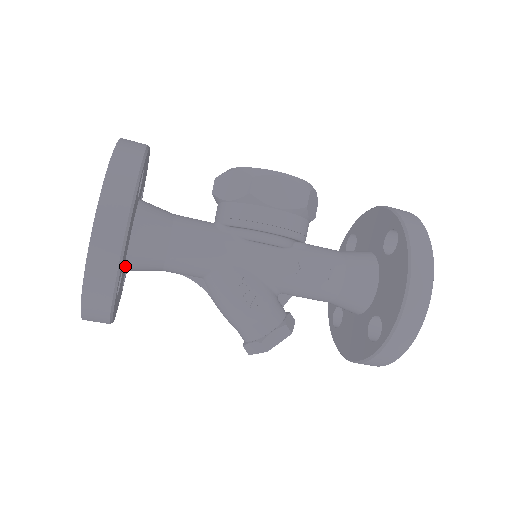
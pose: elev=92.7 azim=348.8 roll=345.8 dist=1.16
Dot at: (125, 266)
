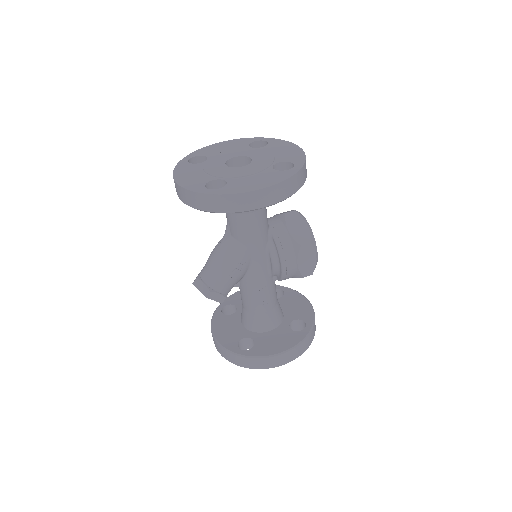
Dot at: occluded
